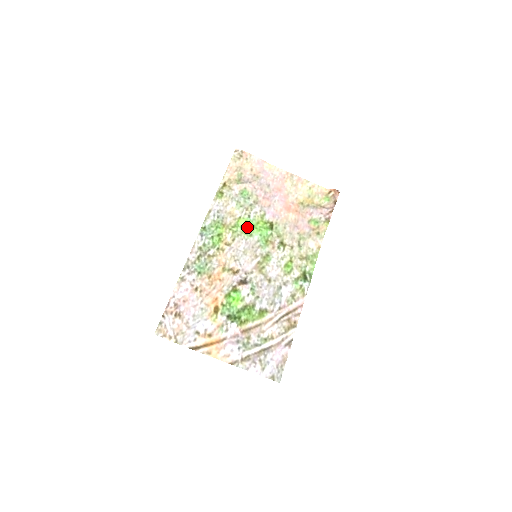
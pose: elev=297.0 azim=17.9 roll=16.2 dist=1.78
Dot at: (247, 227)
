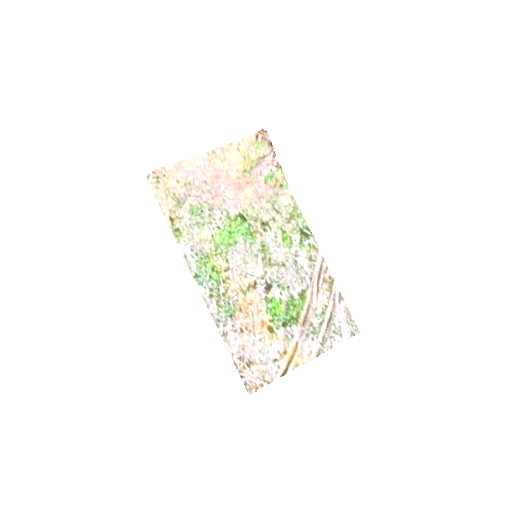
Dot at: (226, 239)
